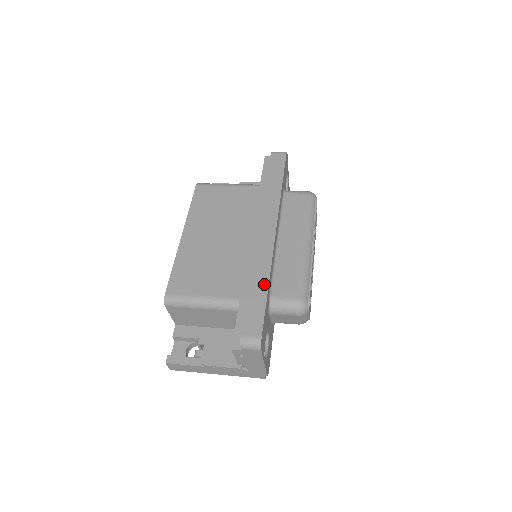
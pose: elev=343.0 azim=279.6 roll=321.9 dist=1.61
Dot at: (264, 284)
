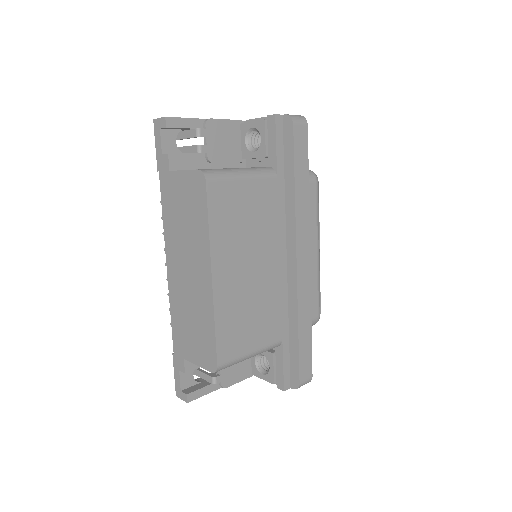
Dot at: (309, 325)
